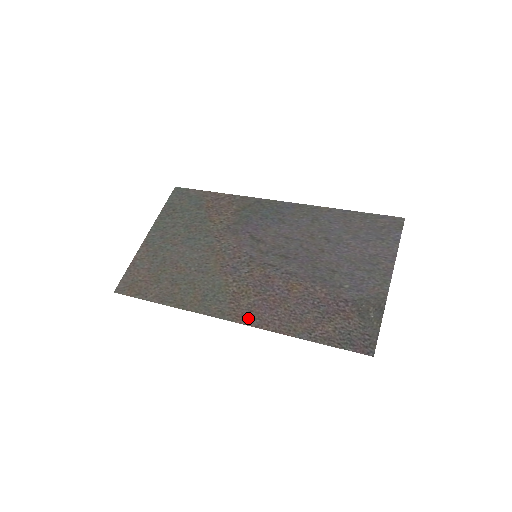
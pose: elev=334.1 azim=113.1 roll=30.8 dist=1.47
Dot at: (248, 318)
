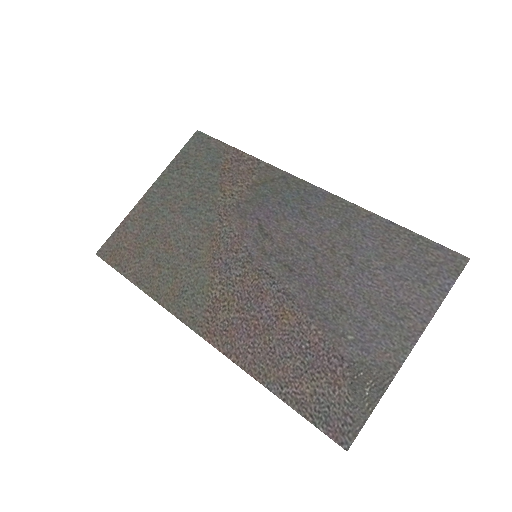
Dot at: (219, 339)
